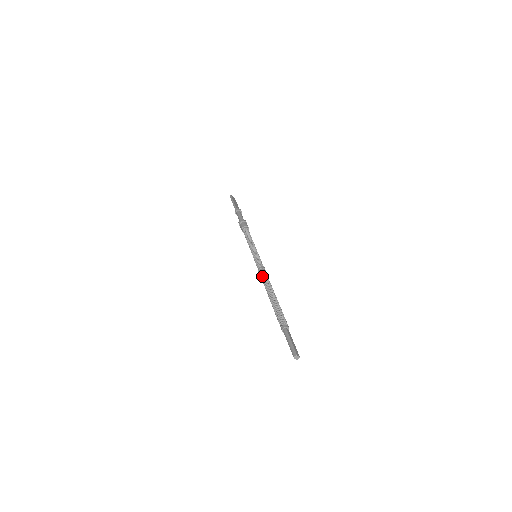
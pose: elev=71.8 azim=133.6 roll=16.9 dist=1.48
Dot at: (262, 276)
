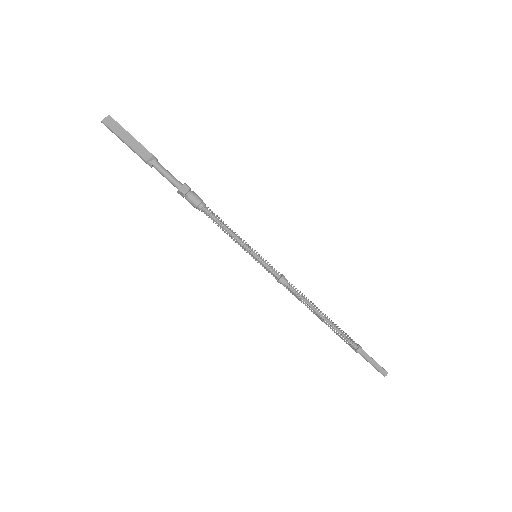
Dot at: occluded
